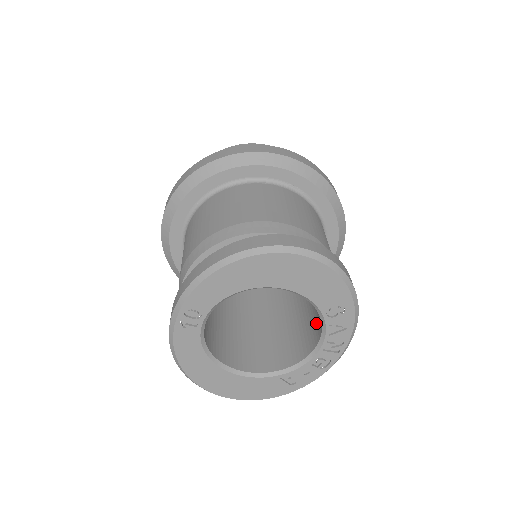
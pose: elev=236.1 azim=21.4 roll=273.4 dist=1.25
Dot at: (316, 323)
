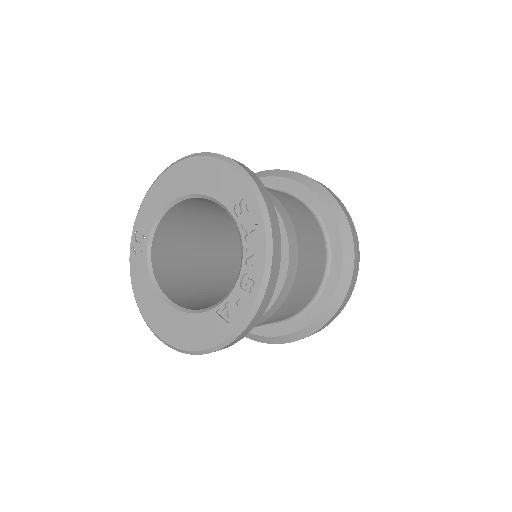
Dot at: occluded
